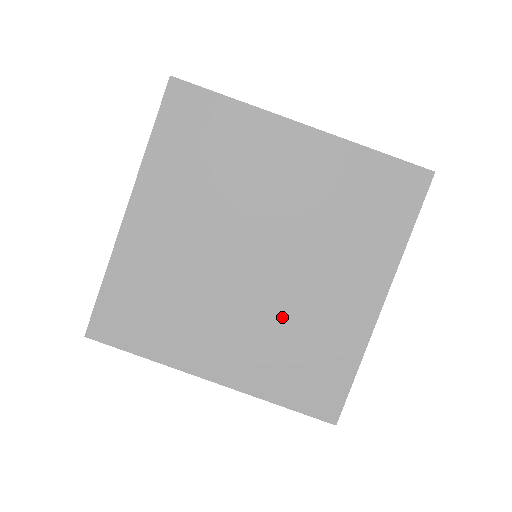
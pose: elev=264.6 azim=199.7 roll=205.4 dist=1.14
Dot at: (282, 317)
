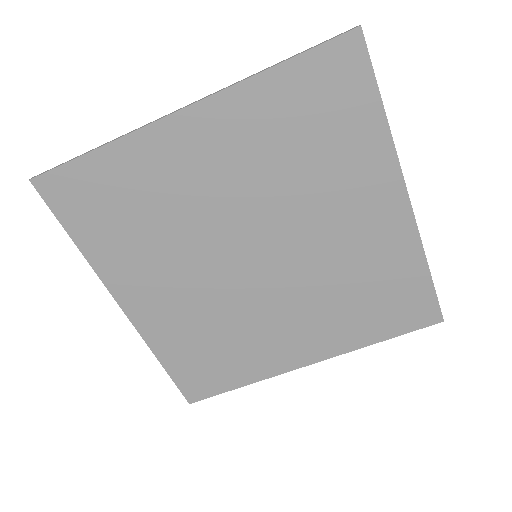
Dot at: (227, 314)
